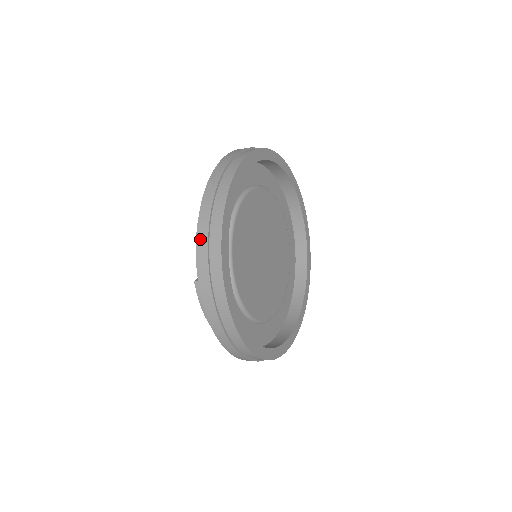
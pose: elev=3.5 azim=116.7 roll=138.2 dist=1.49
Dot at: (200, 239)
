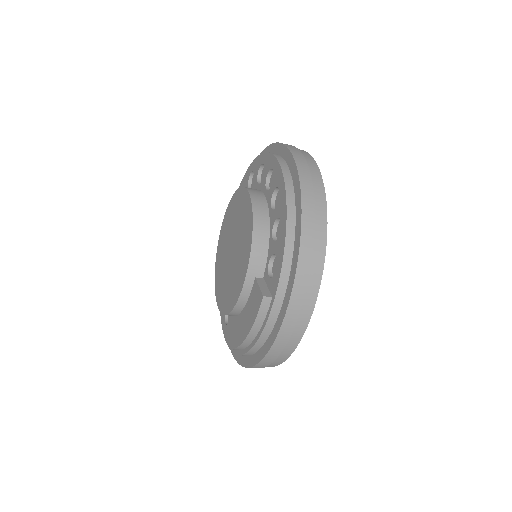
Dot at: (303, 259)
